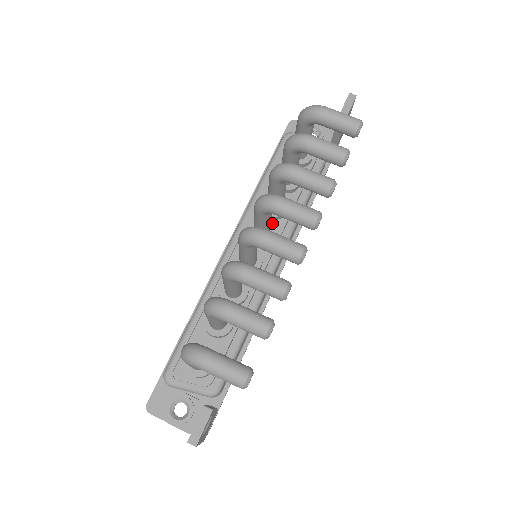
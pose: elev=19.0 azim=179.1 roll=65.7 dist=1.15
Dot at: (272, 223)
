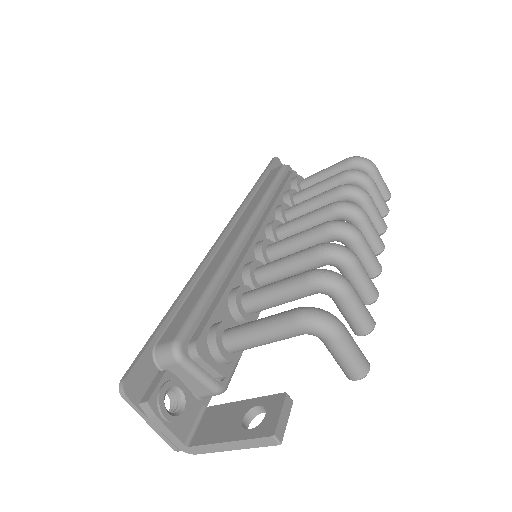
Dot at: occluded
